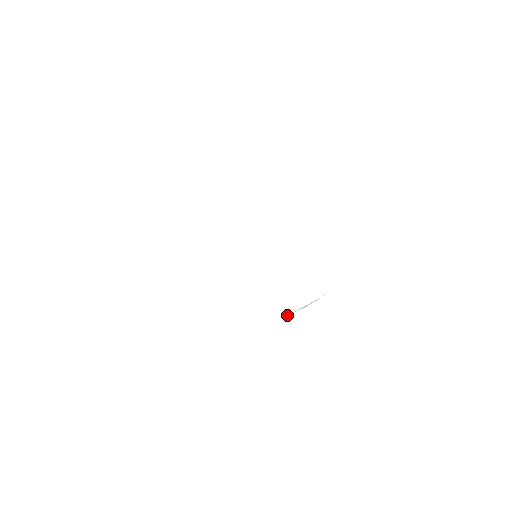
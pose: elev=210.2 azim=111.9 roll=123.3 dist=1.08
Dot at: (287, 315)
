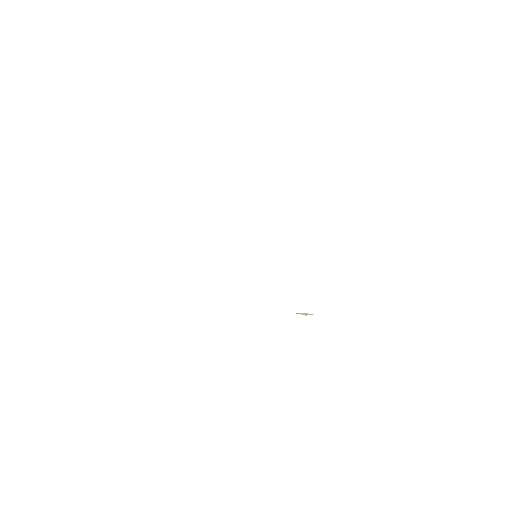
Dot at: occluded
